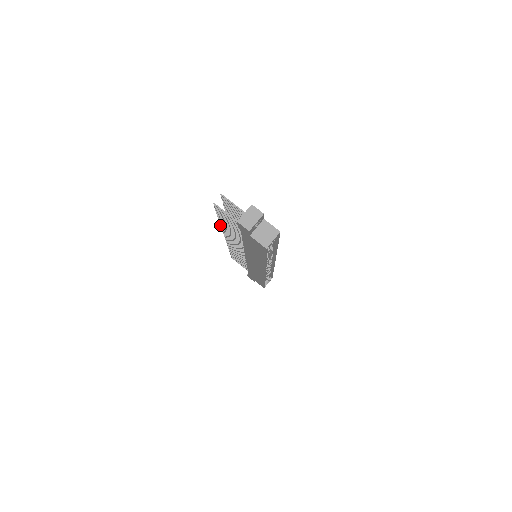
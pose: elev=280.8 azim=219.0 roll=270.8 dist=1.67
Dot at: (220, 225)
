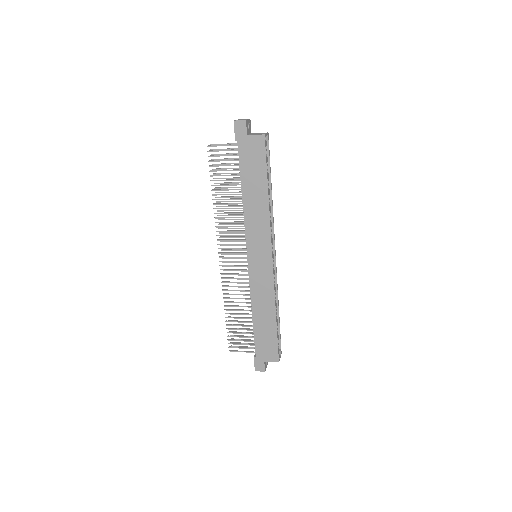
Dot at: (214, 213)
